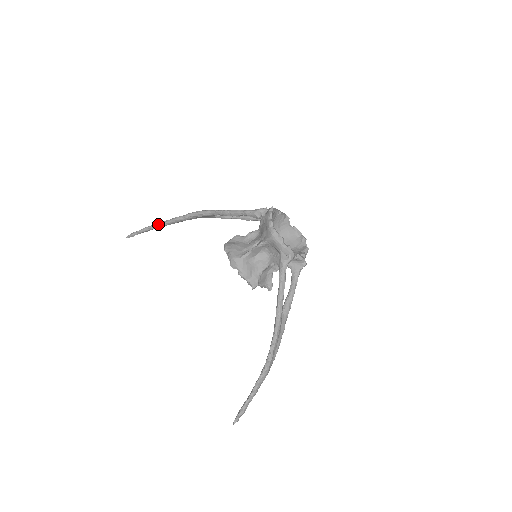
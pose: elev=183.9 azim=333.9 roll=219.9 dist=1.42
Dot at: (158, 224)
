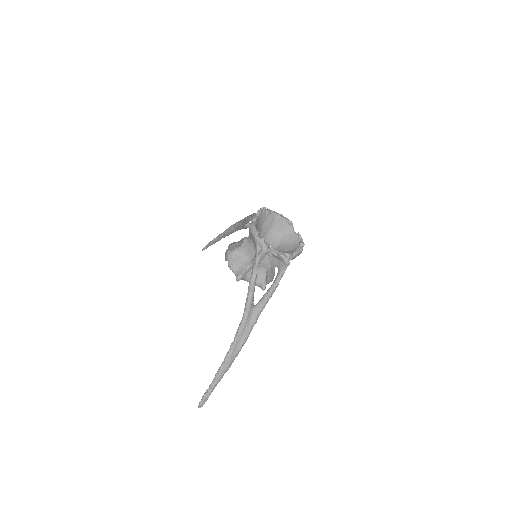
Dot at: (217, 236)
